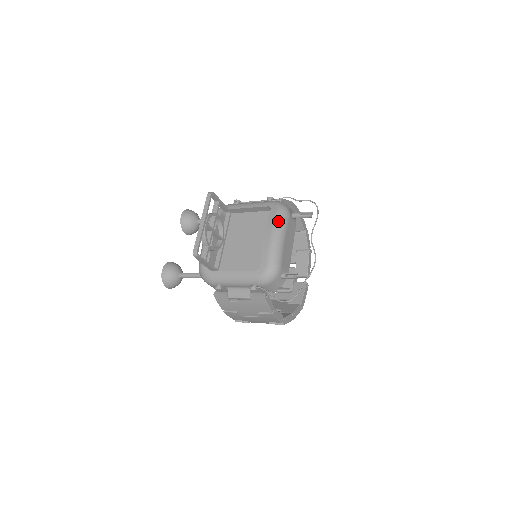
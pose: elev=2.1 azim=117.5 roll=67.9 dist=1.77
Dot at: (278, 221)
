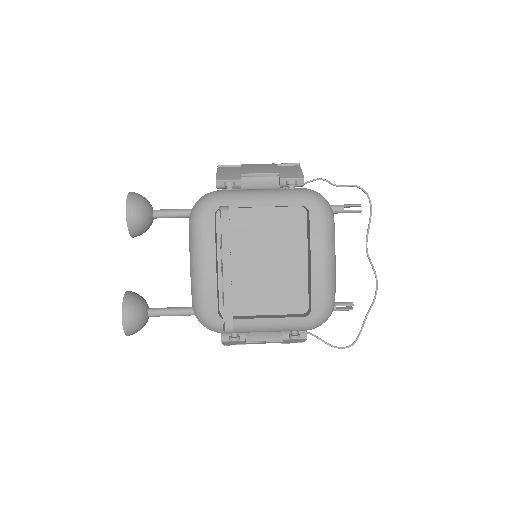
Dot at: (328, 235)
